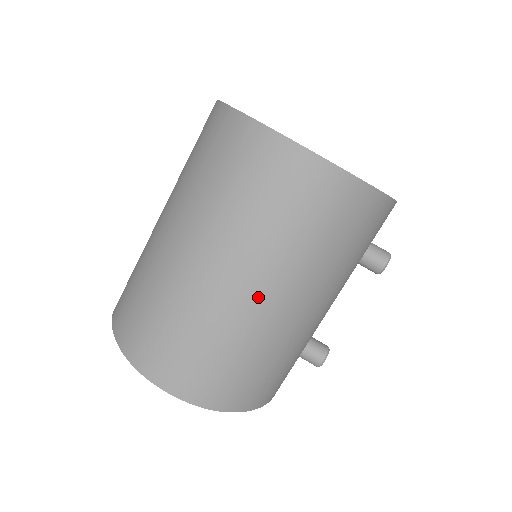
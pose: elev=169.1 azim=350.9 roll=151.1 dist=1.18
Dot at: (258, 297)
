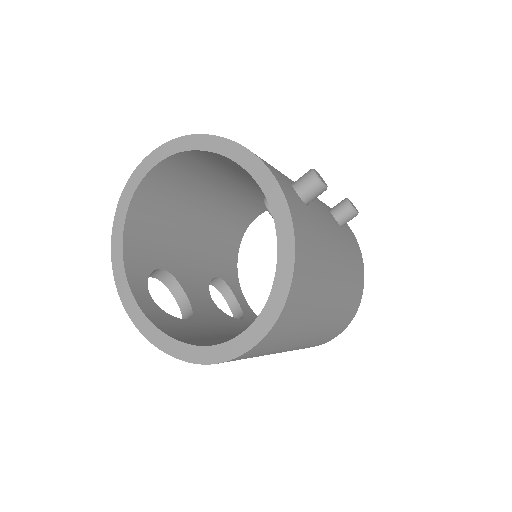
Dot at: (320, 325)
